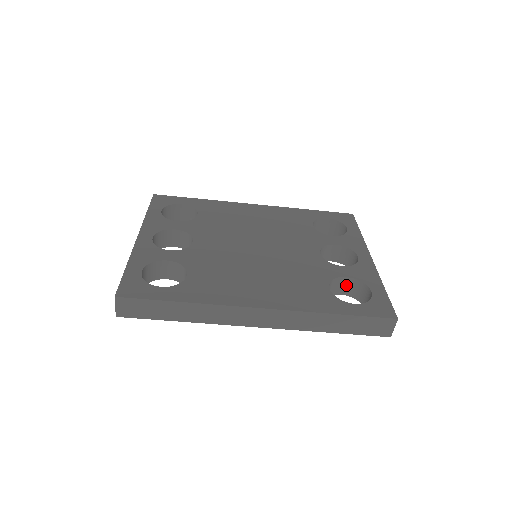
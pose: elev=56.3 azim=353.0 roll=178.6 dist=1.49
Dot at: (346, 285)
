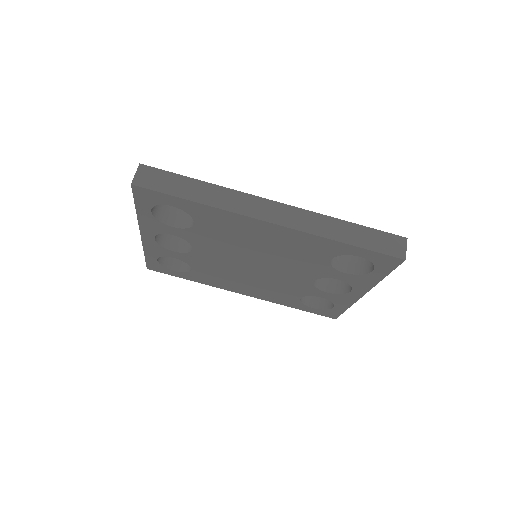
Dot at: (349, 262)
